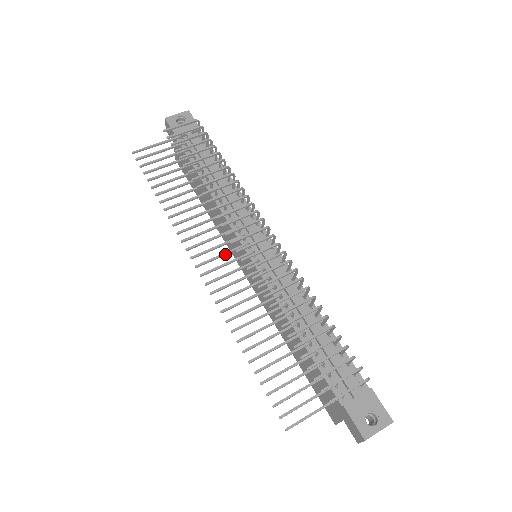
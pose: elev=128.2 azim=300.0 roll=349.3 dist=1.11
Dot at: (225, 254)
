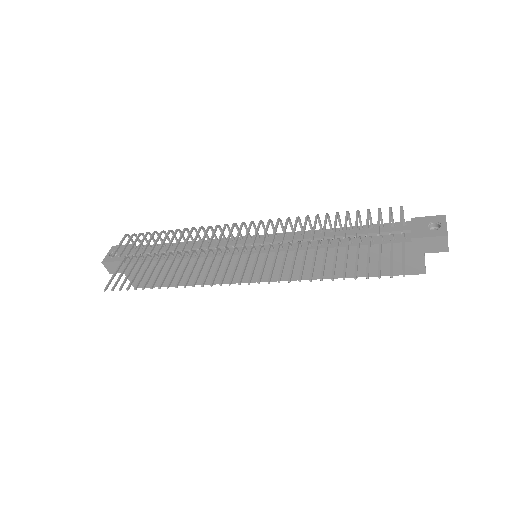
Dot at: (237, 262)
